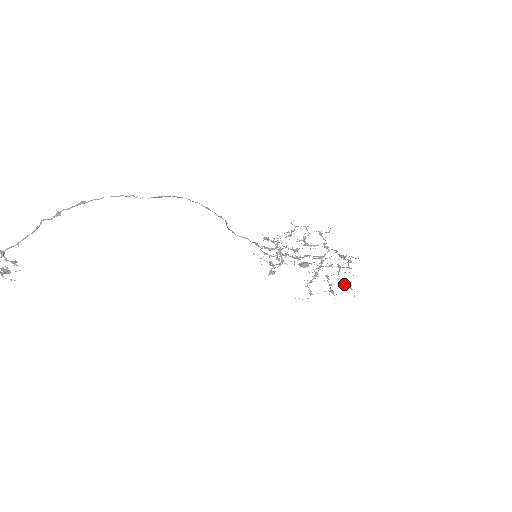
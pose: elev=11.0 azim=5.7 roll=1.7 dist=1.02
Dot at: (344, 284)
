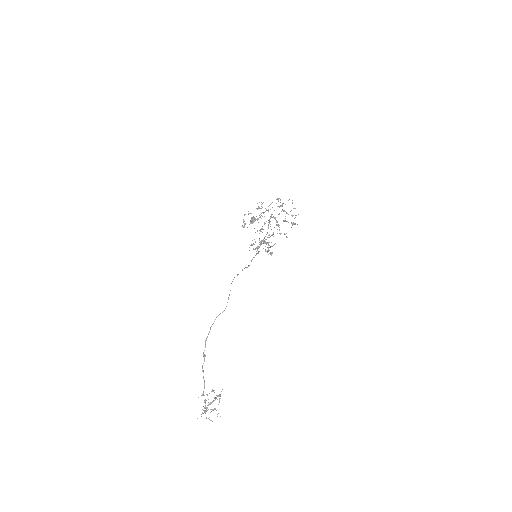
Dot at: occluded
